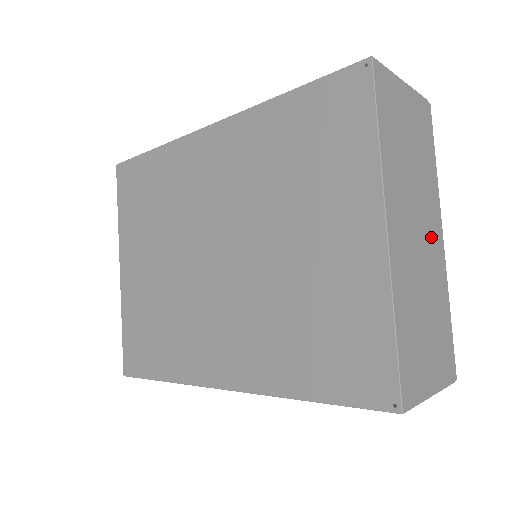
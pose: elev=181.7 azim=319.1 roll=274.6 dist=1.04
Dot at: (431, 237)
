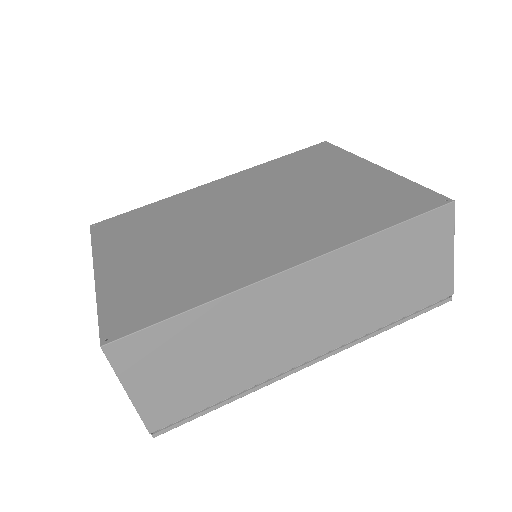
Dot at: occluded
